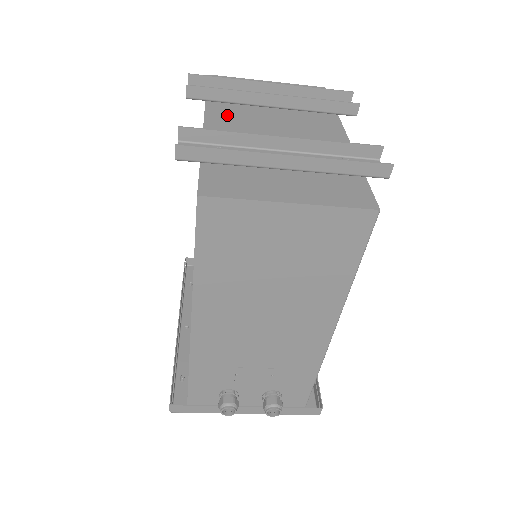
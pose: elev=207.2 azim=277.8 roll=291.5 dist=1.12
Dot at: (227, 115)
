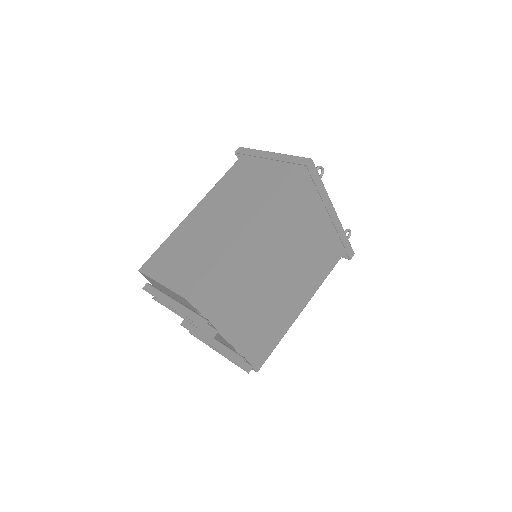
Dot at: occluded
